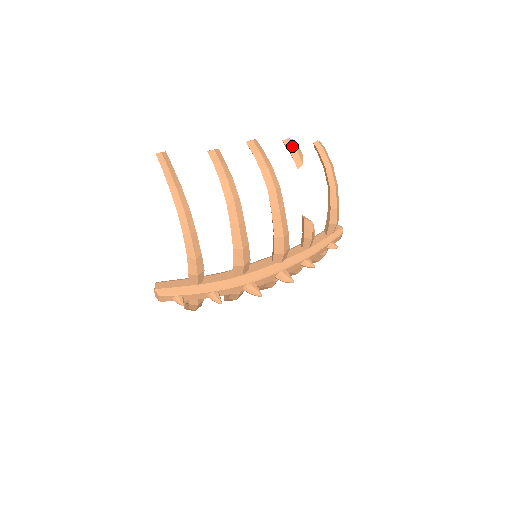
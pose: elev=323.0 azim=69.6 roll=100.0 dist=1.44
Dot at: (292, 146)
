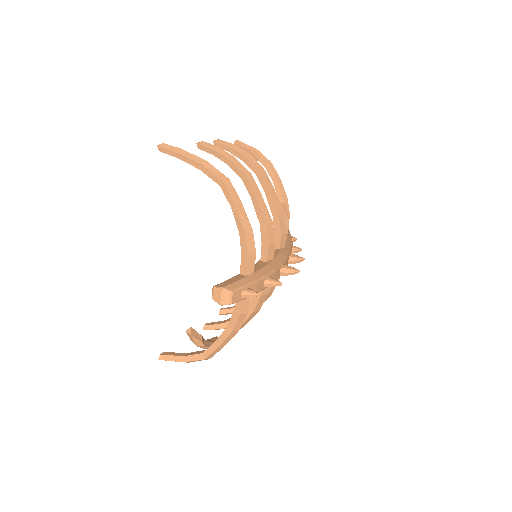
Dot at: (244, 144)
